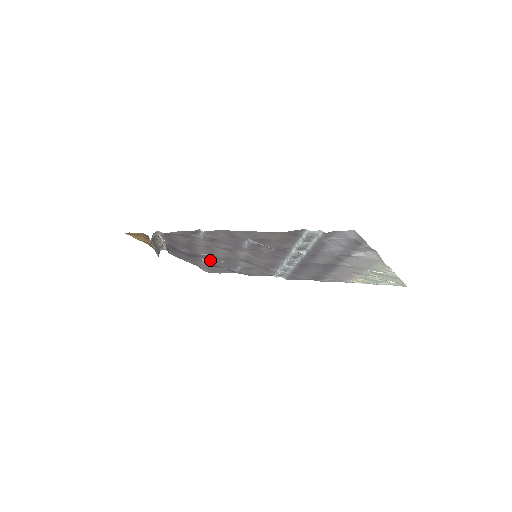
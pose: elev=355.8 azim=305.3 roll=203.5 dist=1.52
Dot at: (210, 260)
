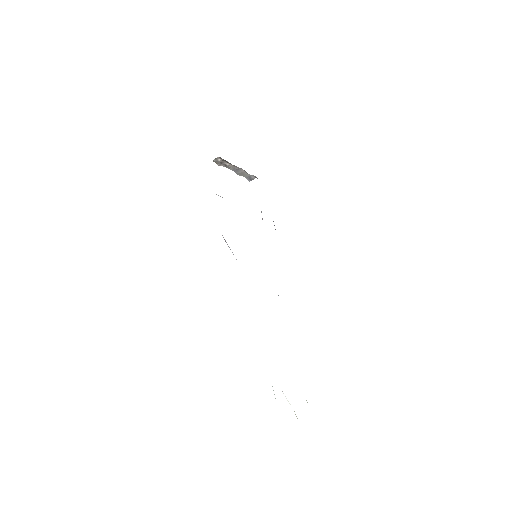
Dot at: occluded
